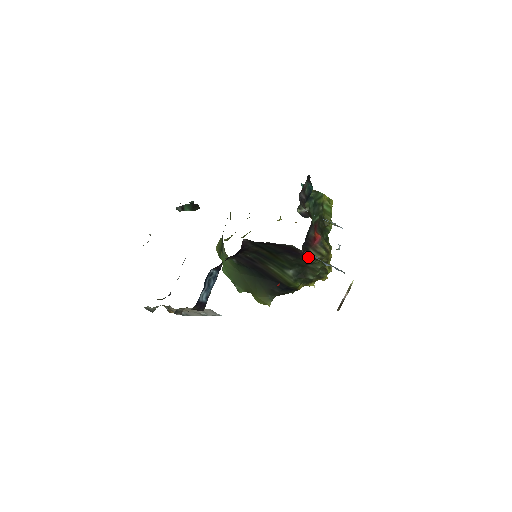
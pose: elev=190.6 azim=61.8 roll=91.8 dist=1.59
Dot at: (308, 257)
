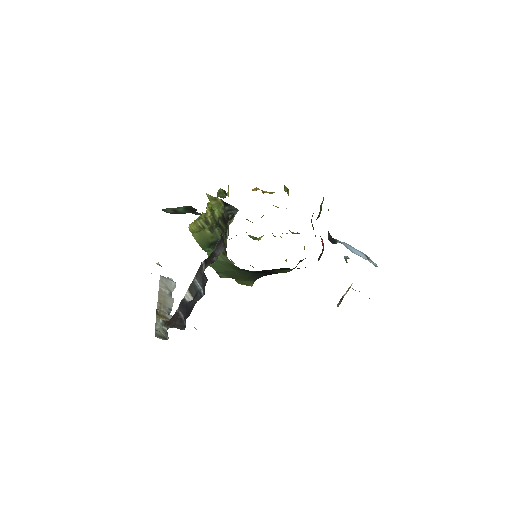
Dot at: occluded
